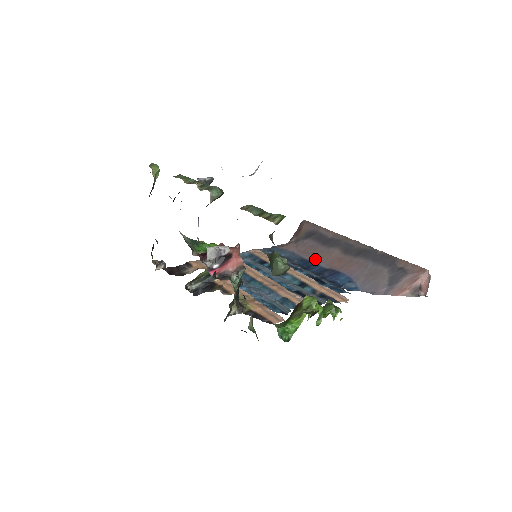
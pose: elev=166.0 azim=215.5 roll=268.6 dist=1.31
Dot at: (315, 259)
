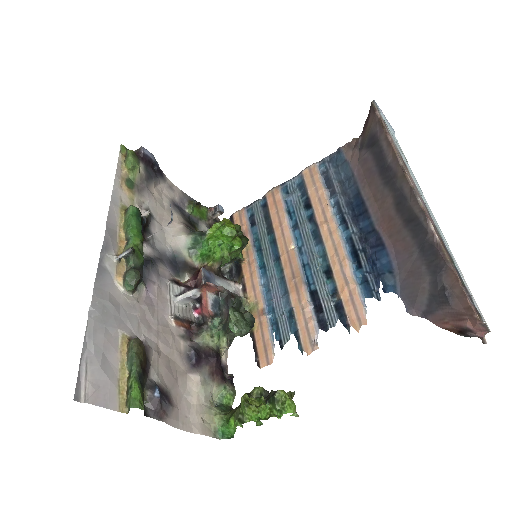
Dot at: (369, 201)
